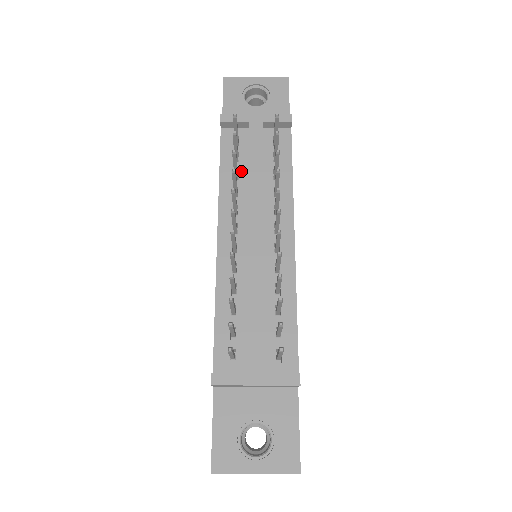
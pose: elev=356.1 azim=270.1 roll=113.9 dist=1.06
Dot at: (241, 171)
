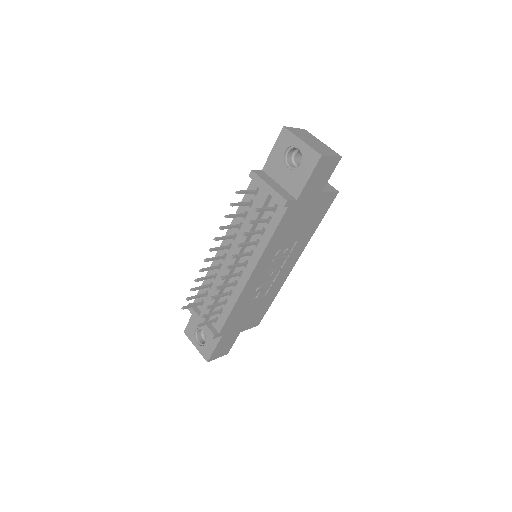
Dot at: (248, 215)
